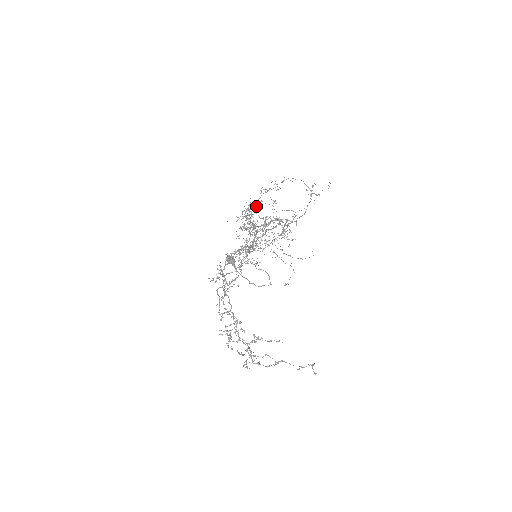
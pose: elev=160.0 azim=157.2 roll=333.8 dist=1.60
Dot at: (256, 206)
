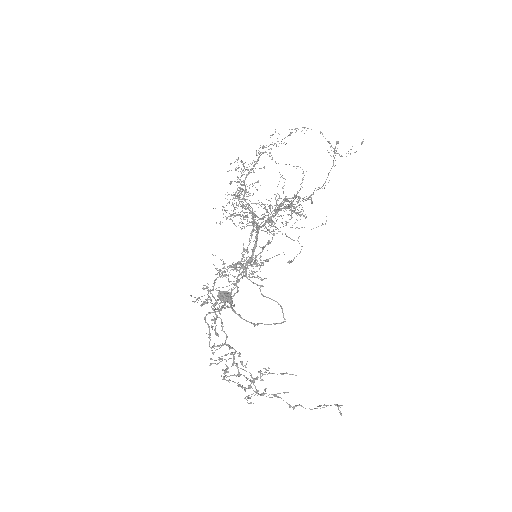
Dot at: occluded
